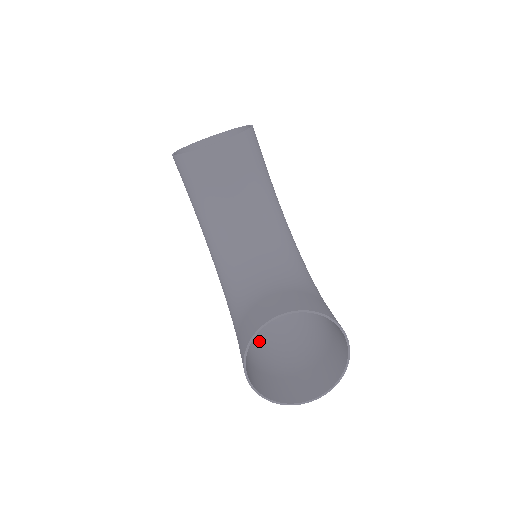
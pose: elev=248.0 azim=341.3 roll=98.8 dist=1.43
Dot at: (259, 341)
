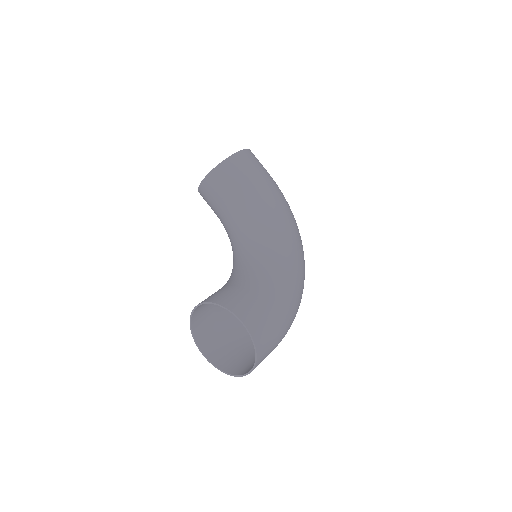
Dot at: occluded
